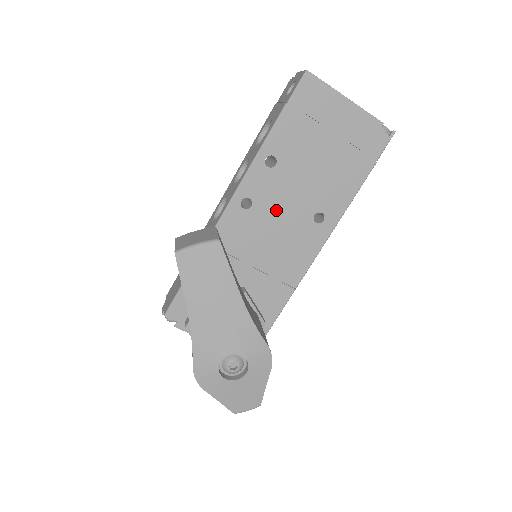
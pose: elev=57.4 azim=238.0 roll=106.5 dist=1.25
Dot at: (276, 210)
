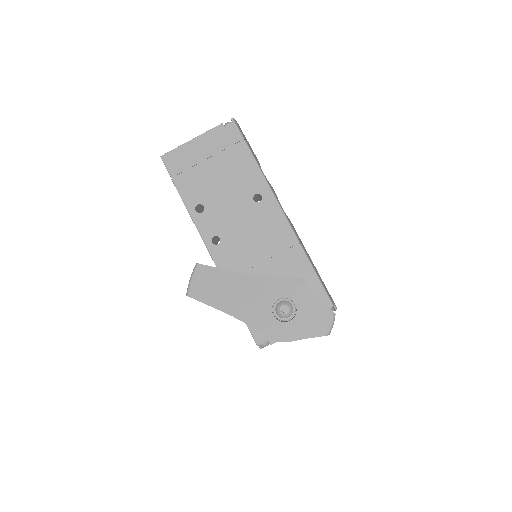
Dot at: (233, 224)
